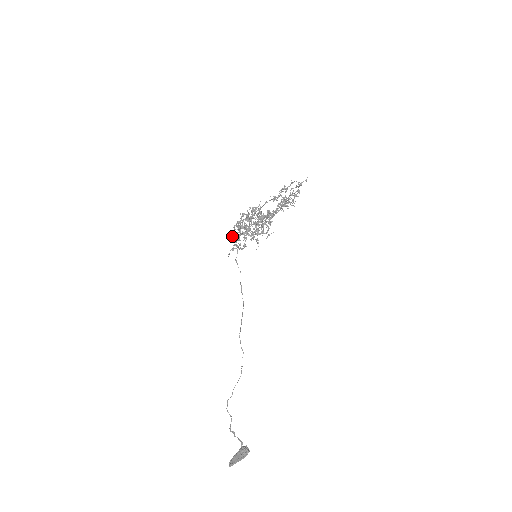
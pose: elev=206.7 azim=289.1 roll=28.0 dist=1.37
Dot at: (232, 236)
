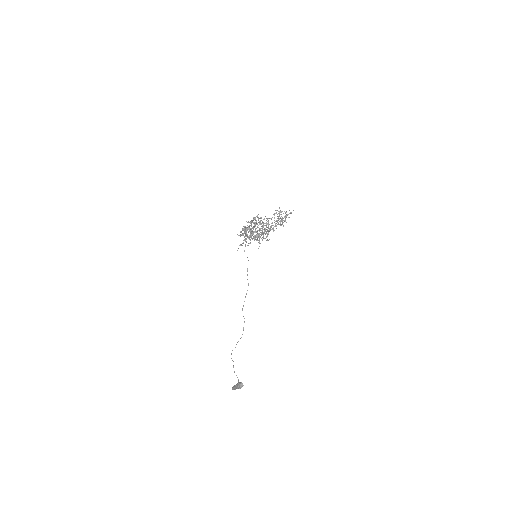
Dot at: occluded
